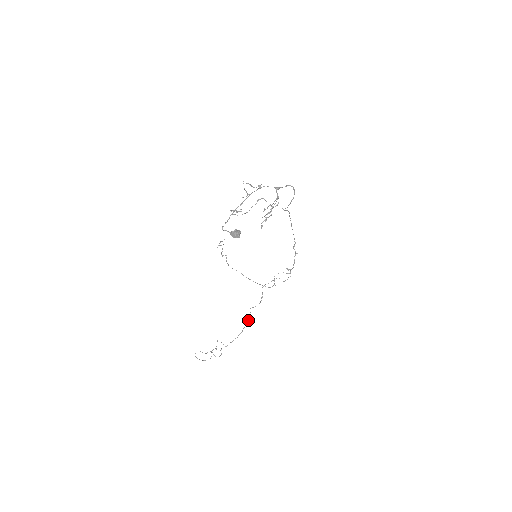
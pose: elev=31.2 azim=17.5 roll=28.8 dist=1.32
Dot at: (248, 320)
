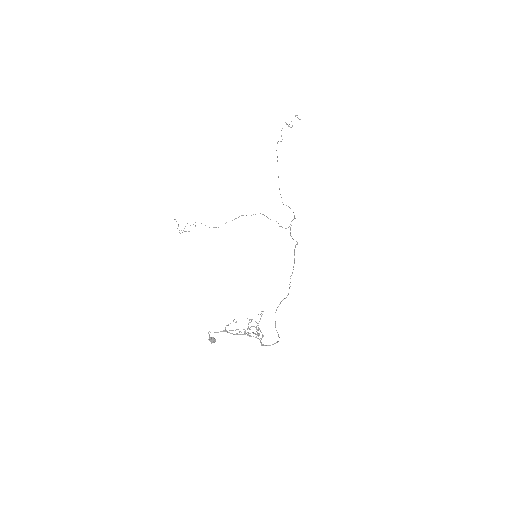
Dot at: occluded
